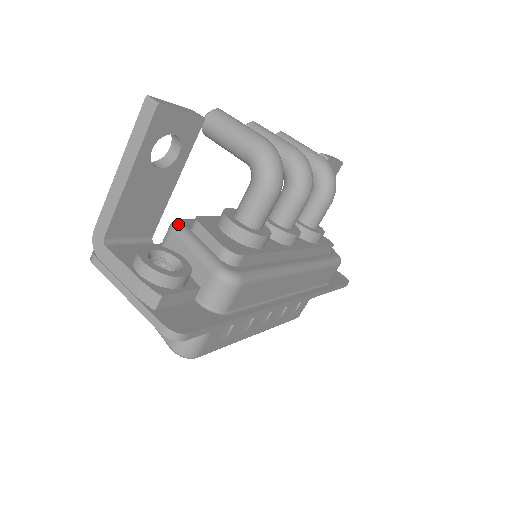
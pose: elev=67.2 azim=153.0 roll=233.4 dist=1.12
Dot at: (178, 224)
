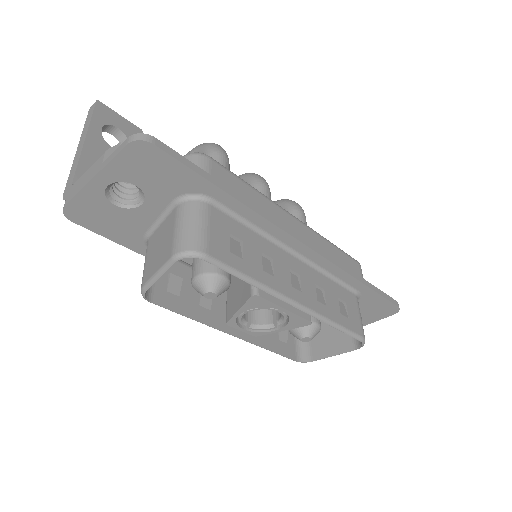
Dot at: occluded
